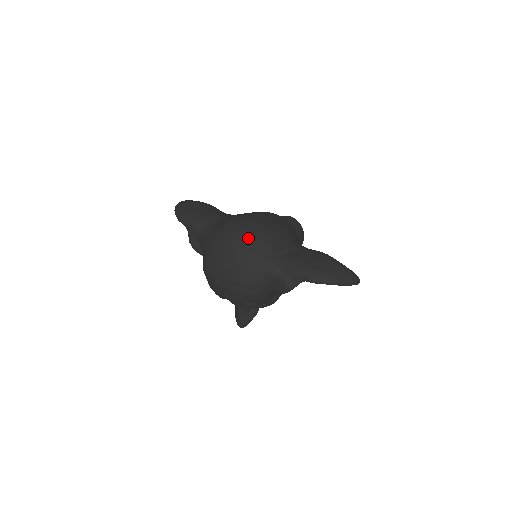
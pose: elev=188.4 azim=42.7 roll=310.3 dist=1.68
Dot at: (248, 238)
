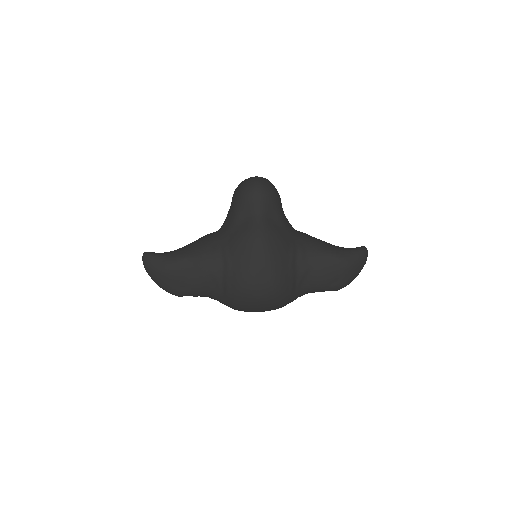
Dot at: (270, 303)
